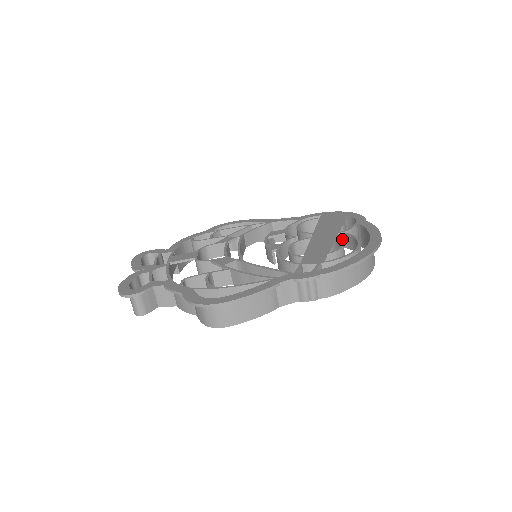
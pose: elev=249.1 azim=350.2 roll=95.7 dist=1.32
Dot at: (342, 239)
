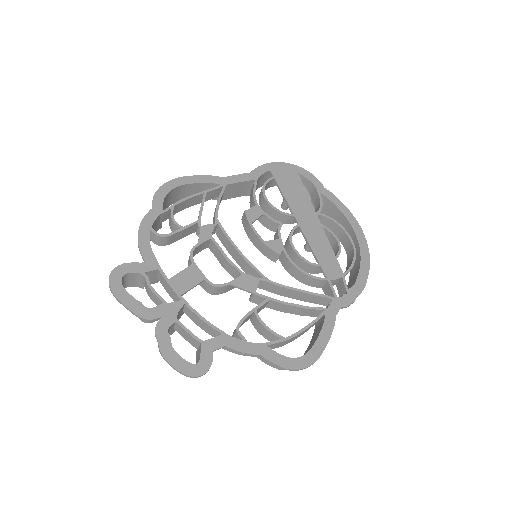
Dot at: (319, 219)
